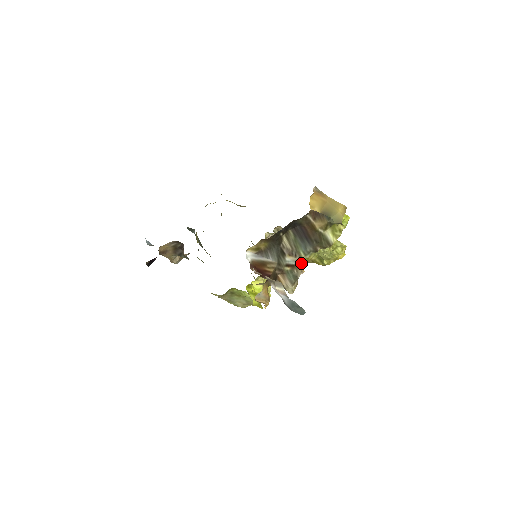
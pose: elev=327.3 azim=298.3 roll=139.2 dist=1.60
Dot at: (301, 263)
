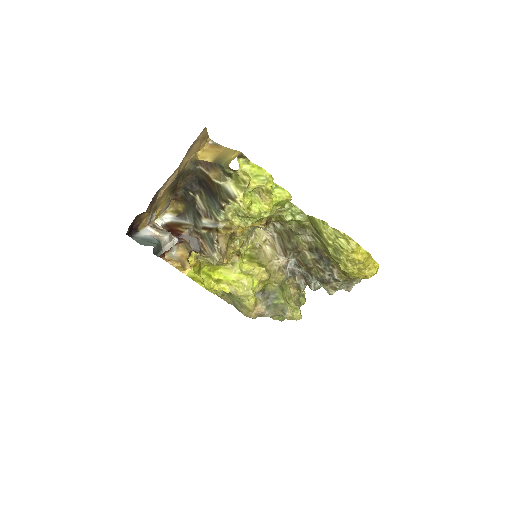
Dot at: (224, 229)
